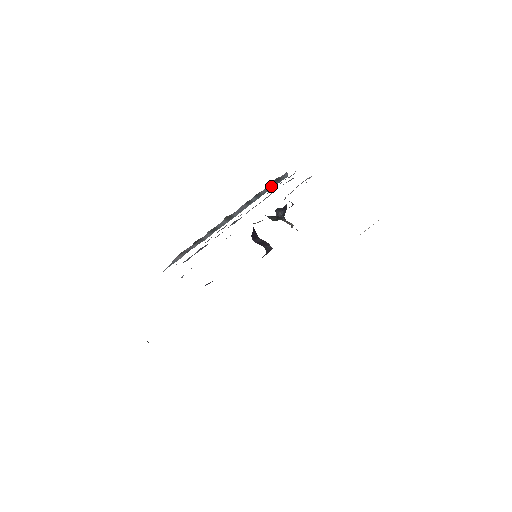
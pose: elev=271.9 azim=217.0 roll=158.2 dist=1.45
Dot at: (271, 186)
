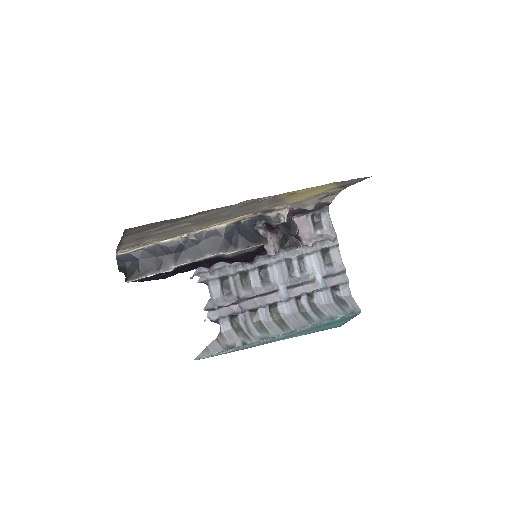
Dot at: (336, 311)
